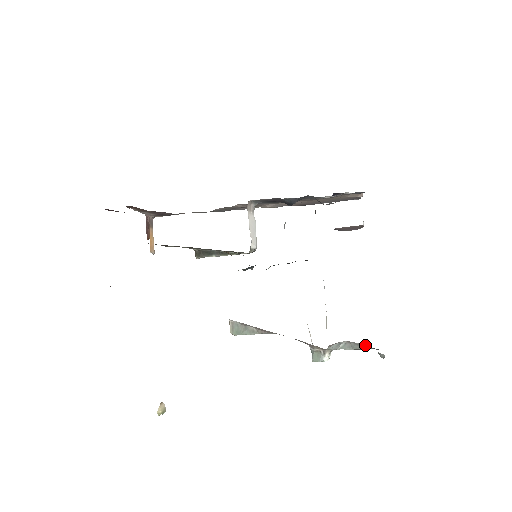
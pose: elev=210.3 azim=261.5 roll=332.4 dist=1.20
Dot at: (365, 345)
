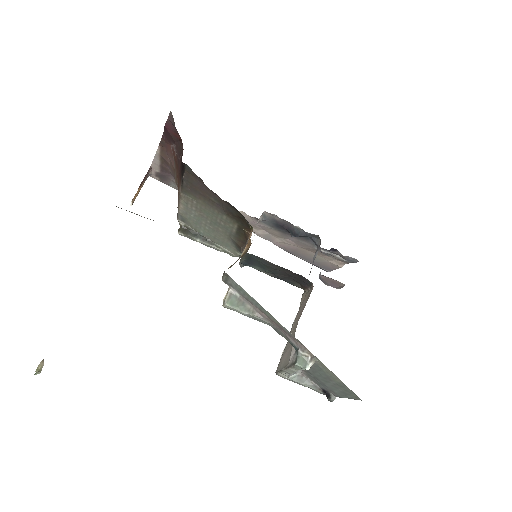
Dot at: (316, 384)
